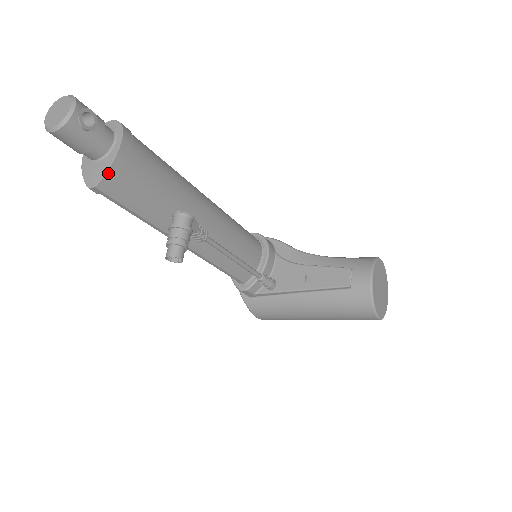
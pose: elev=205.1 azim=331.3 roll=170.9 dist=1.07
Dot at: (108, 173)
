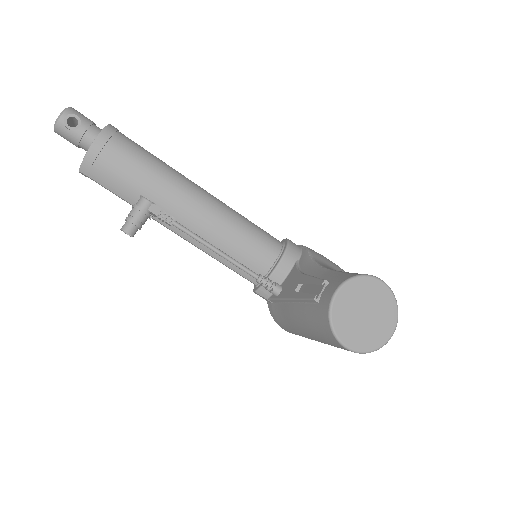
Dot at: (85, 161)
